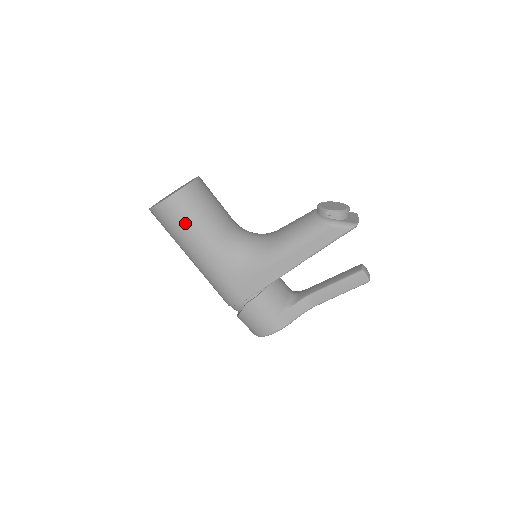
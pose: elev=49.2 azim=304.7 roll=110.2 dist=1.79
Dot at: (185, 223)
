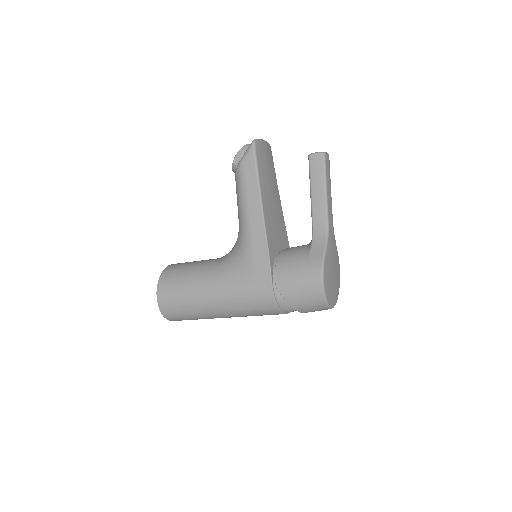
Dot at: (181, 292)
